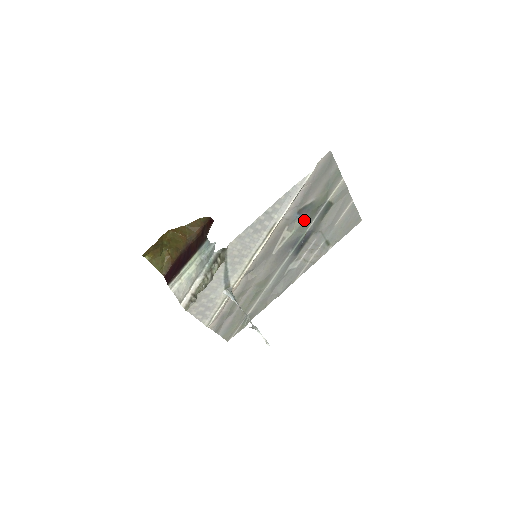
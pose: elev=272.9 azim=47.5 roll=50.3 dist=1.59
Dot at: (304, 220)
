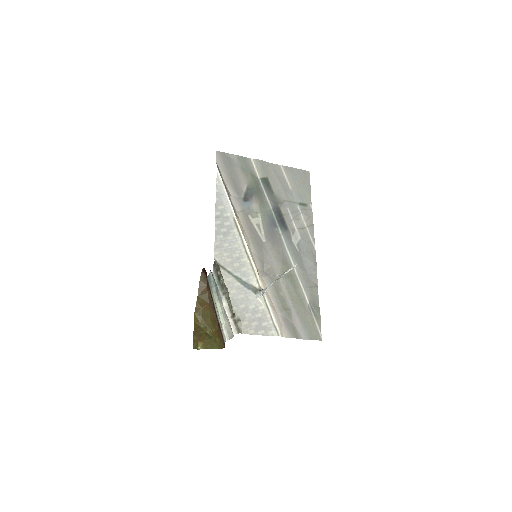
Dot at: (257, 202)
